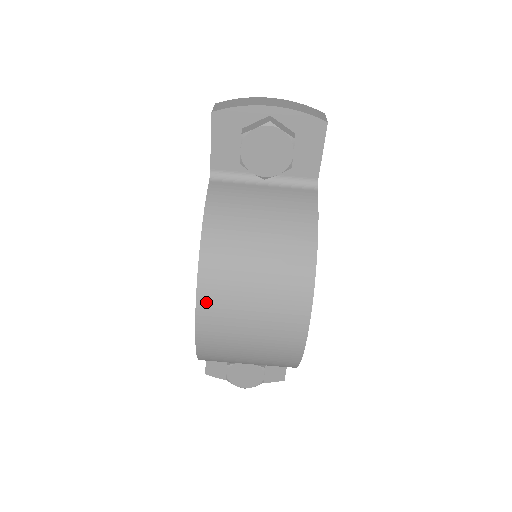
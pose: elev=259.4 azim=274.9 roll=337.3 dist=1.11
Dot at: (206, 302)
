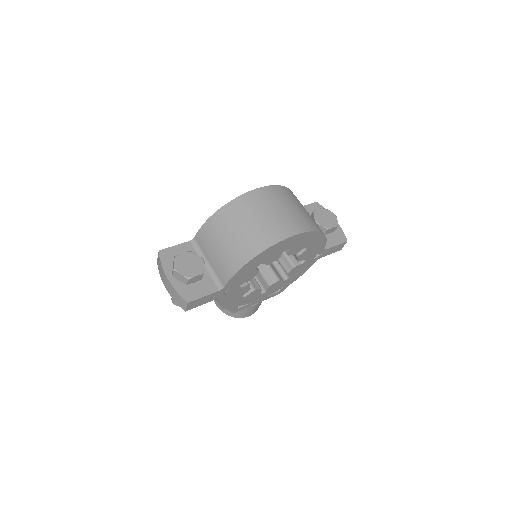
Dot at: (276, 189)
